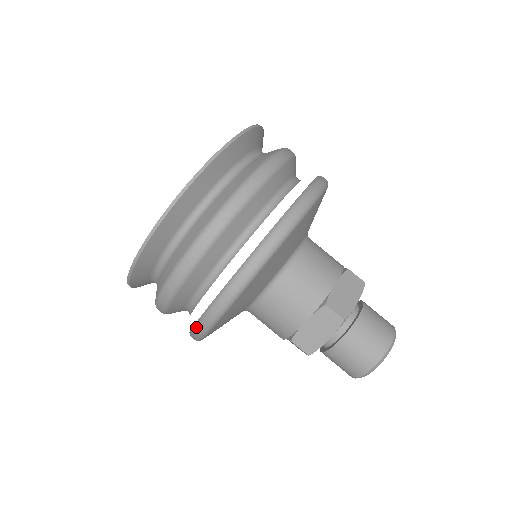
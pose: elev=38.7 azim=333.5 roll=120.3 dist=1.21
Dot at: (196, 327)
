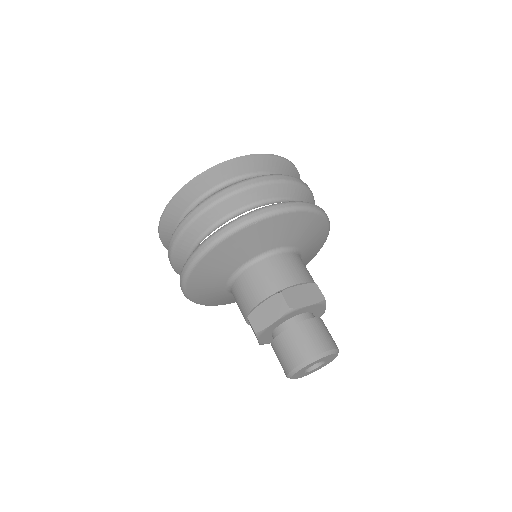
Dot at: occluded
